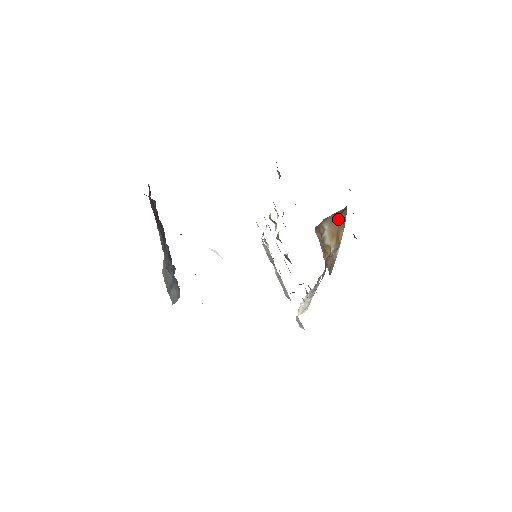
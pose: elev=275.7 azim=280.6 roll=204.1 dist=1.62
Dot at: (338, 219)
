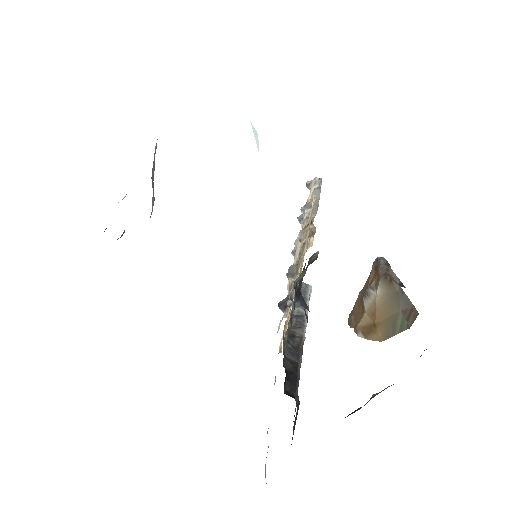
Dot at: (394, 312)
